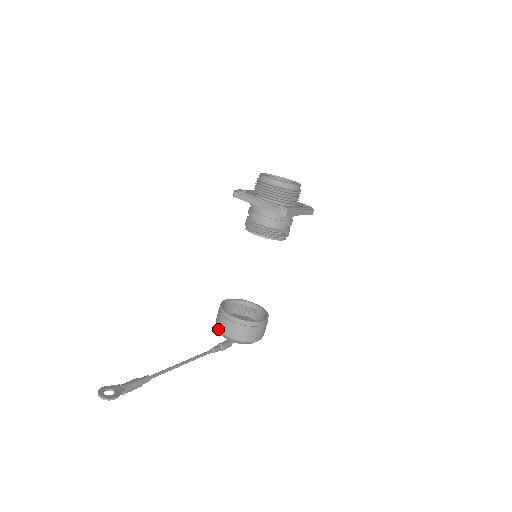
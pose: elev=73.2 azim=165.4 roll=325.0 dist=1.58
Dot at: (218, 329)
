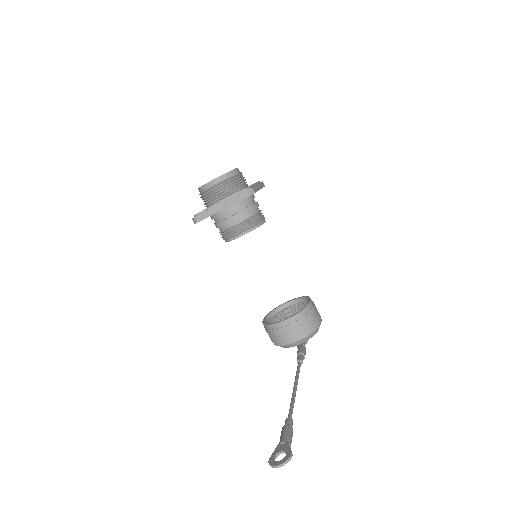
Dot at: (284, 344)
